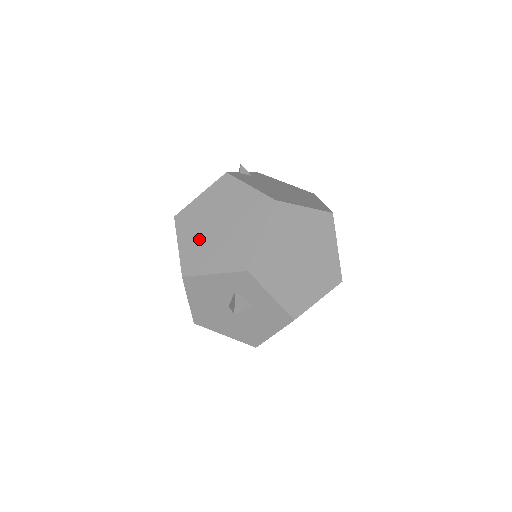
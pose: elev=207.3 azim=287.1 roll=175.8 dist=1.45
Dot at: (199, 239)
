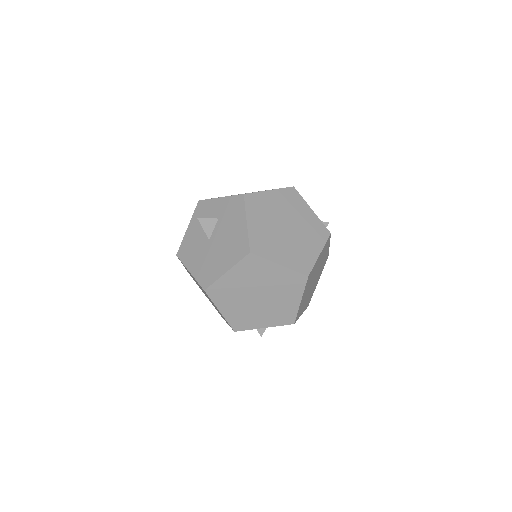
Dot at: occluded
